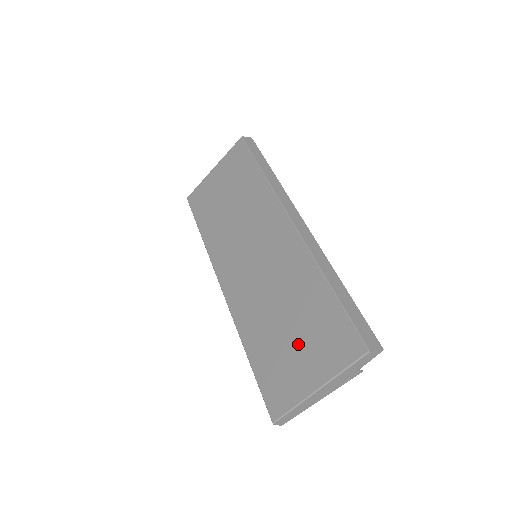
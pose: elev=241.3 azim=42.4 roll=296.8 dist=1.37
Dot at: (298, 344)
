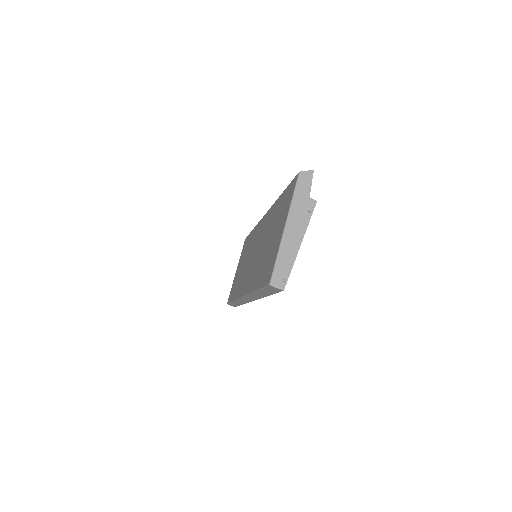
Dot at: (274, 235)
